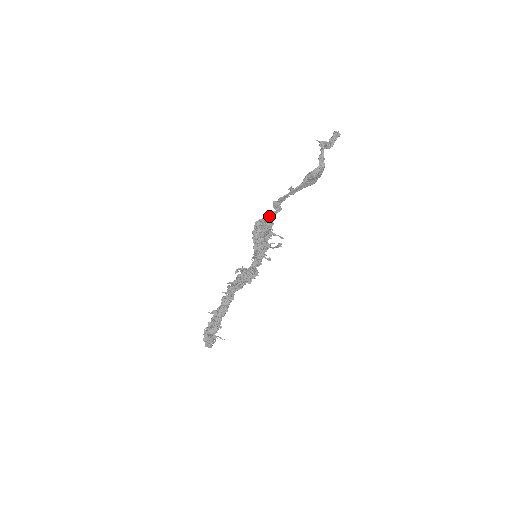
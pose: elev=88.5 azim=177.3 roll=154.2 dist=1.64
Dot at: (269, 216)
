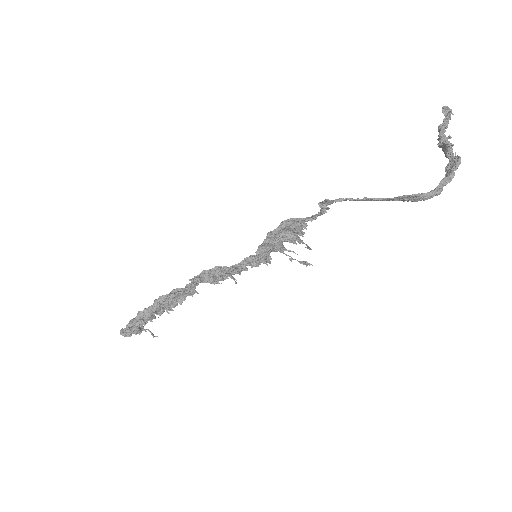
Dot at: (310, 218)
